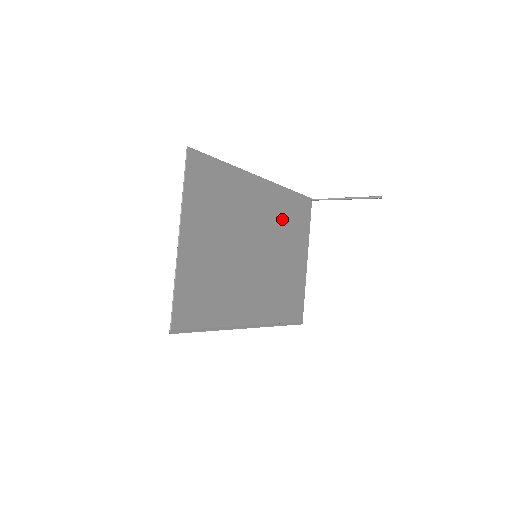
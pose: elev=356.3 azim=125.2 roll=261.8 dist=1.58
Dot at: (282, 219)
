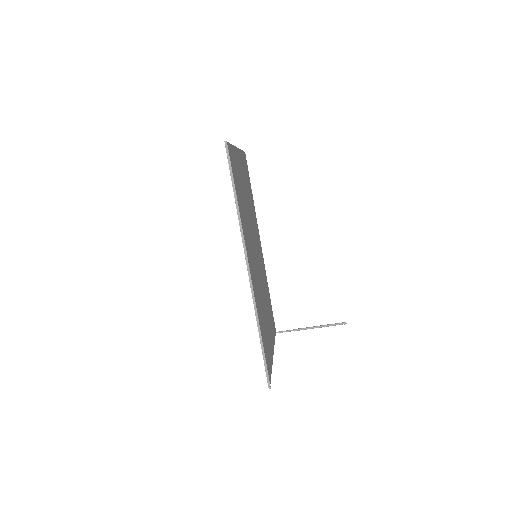
Dot at: (265, 288)
